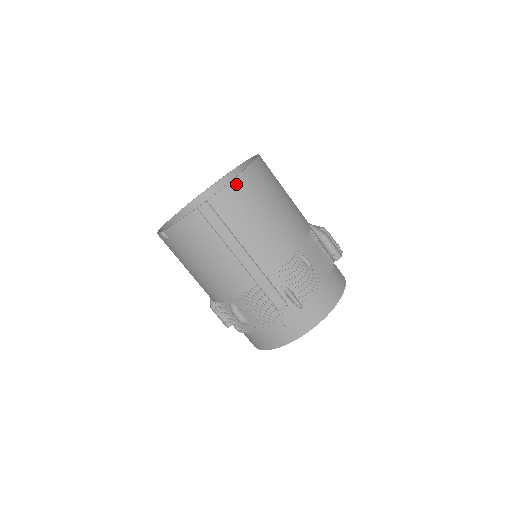
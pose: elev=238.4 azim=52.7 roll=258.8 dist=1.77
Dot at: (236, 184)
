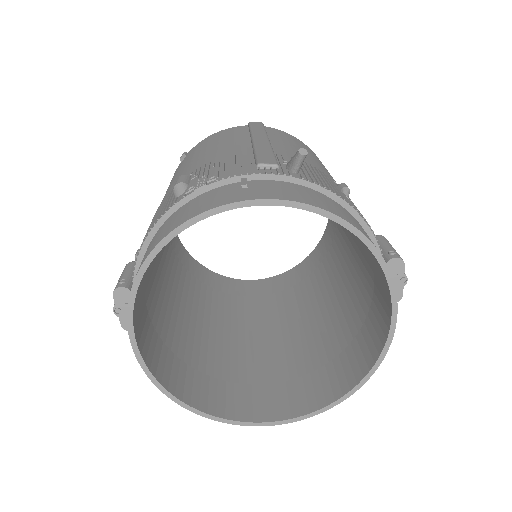
Dot at: (302, 142)
